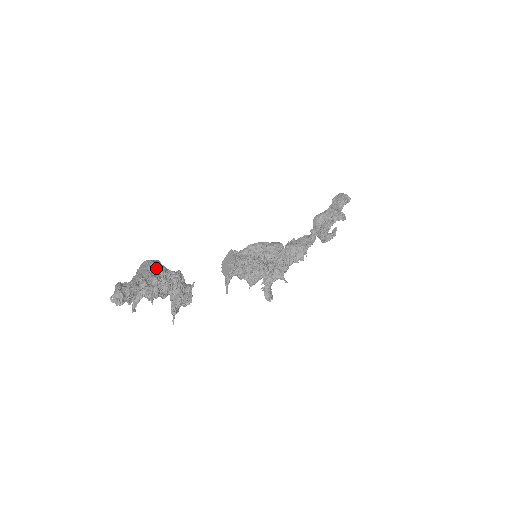
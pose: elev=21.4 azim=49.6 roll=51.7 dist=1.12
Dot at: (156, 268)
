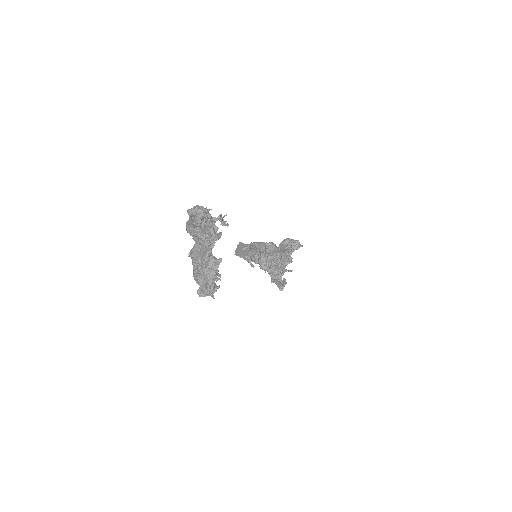
Dot at: occluded
